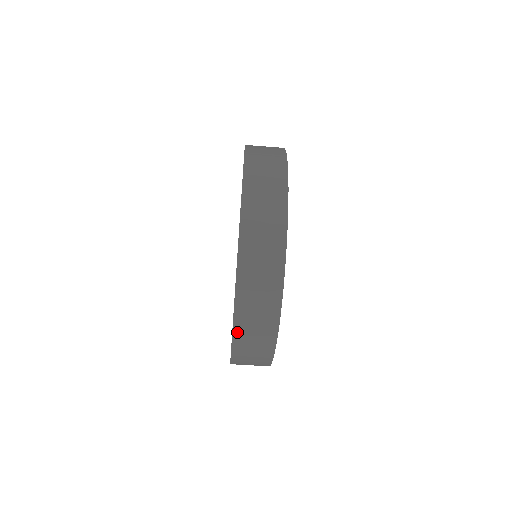
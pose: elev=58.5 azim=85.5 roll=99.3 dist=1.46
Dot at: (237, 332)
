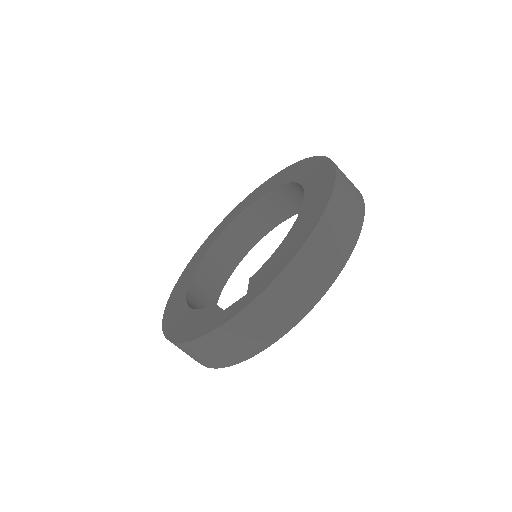
Dot at: (239, 319)
